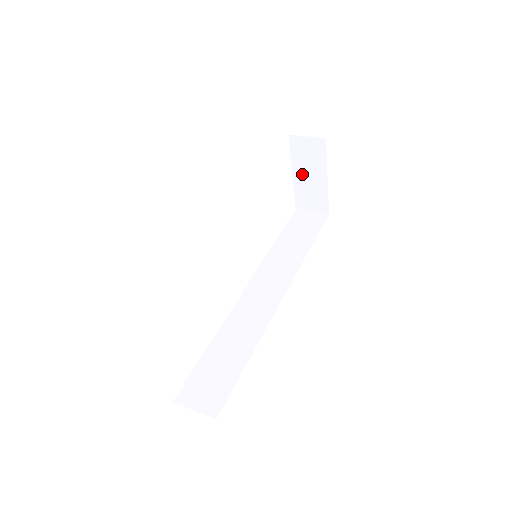
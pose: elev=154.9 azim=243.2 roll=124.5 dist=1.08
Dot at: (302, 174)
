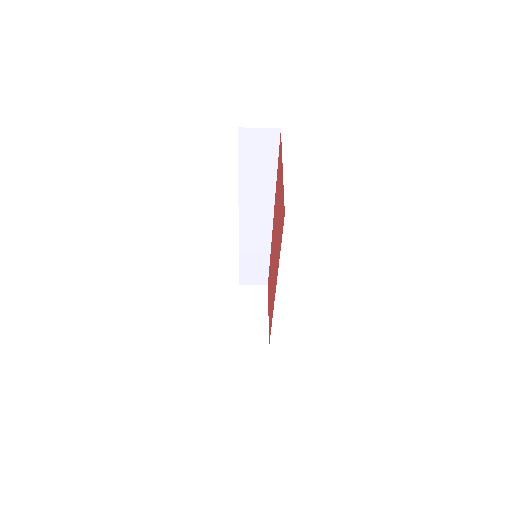
Dot at: (247, 313)
